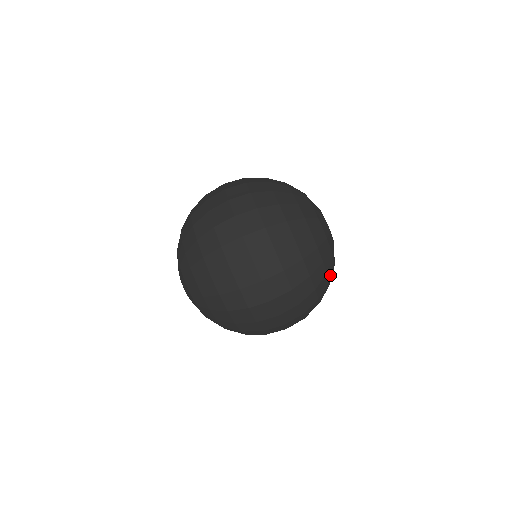
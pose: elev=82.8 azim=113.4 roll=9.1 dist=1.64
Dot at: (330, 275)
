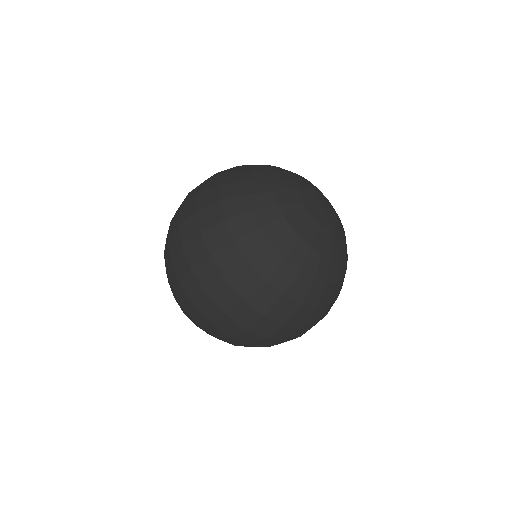
Dot at: occluded
